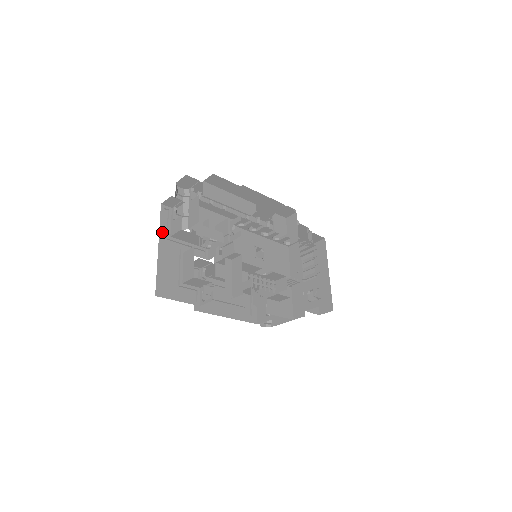
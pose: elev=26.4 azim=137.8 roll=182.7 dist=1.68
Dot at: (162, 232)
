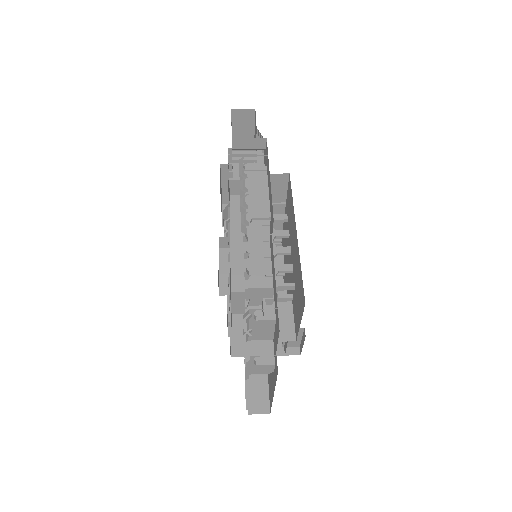
Dot at: occluded
